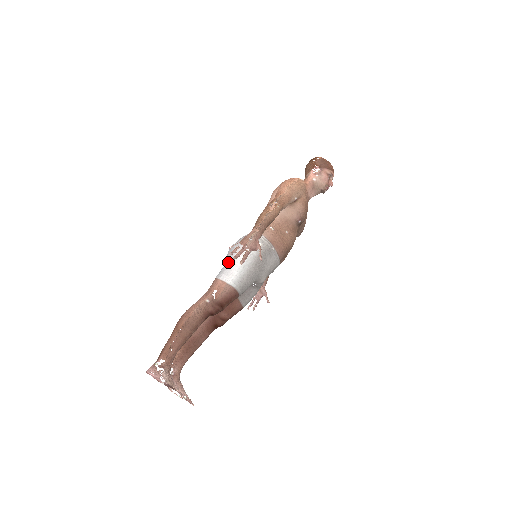
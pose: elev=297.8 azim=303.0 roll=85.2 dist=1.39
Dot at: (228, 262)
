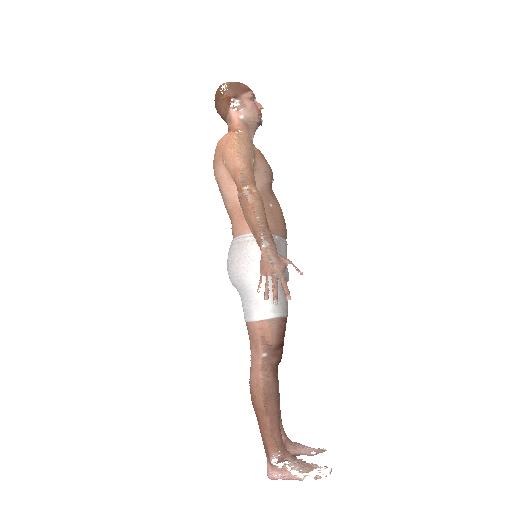
Dot at: (246, 295)
